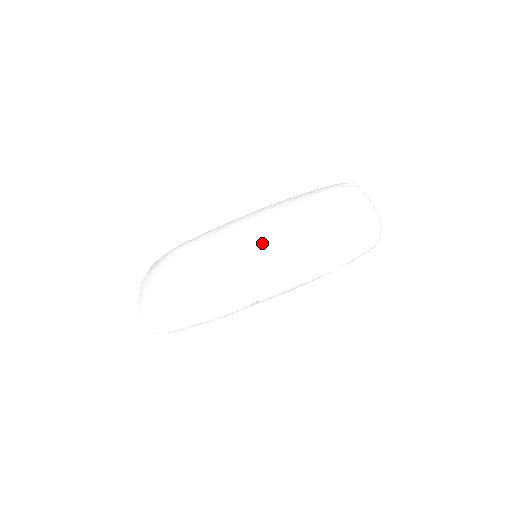
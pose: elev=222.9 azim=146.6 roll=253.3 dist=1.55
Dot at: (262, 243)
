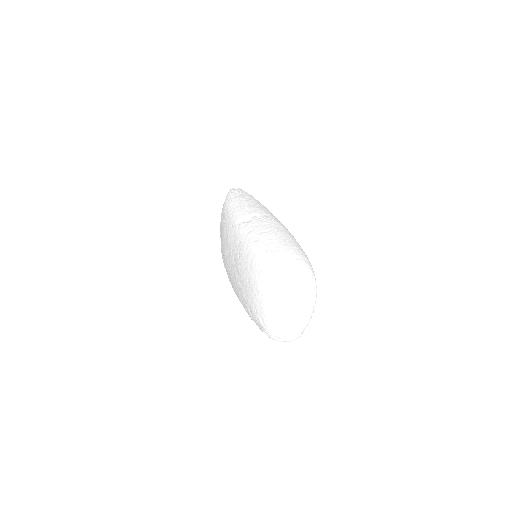
Dot at: (231, 282)
